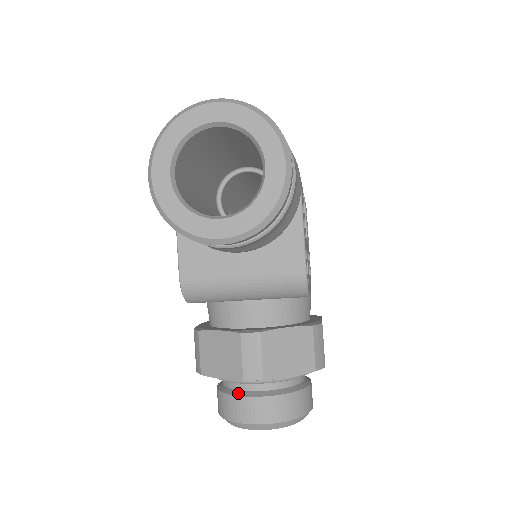
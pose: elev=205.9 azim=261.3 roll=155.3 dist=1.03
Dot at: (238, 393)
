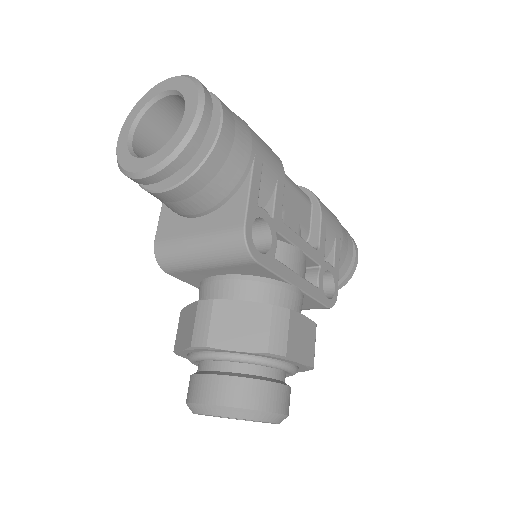
Dot at: (197, 372)
